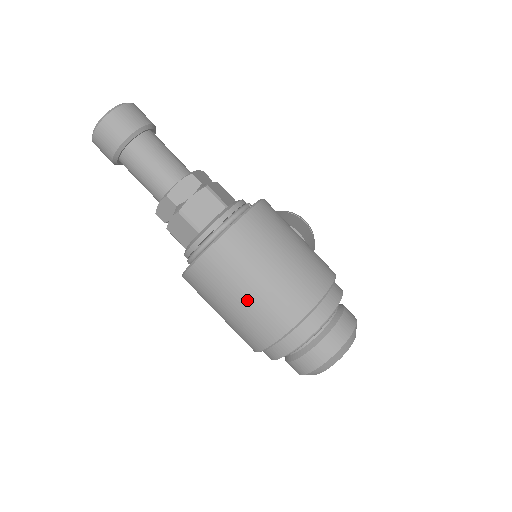
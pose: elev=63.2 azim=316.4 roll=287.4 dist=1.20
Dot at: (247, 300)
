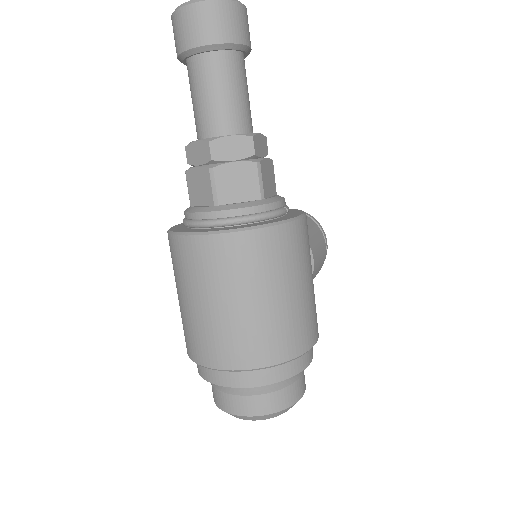
Dot at: (214, 312)
